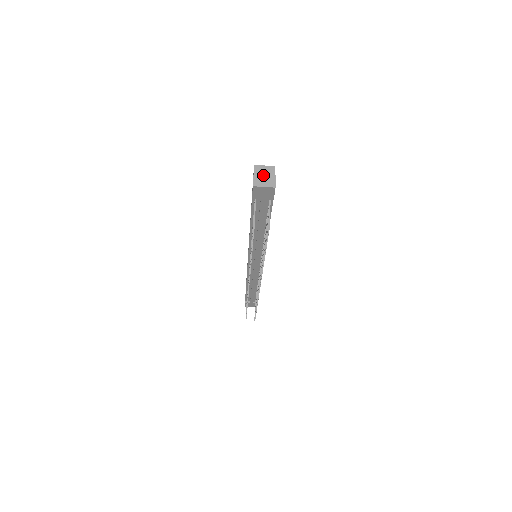
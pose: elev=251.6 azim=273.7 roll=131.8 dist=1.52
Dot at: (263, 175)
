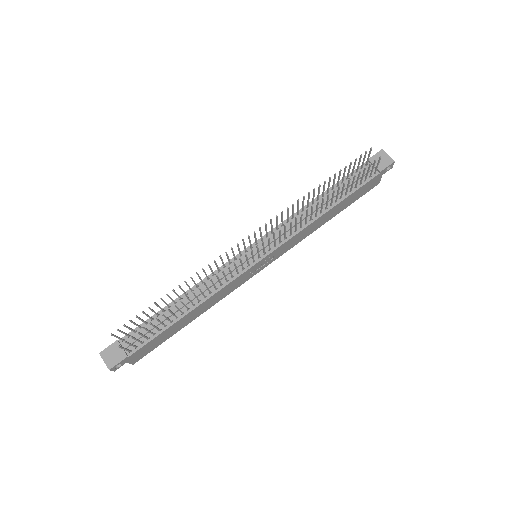
Dot at: occluded
